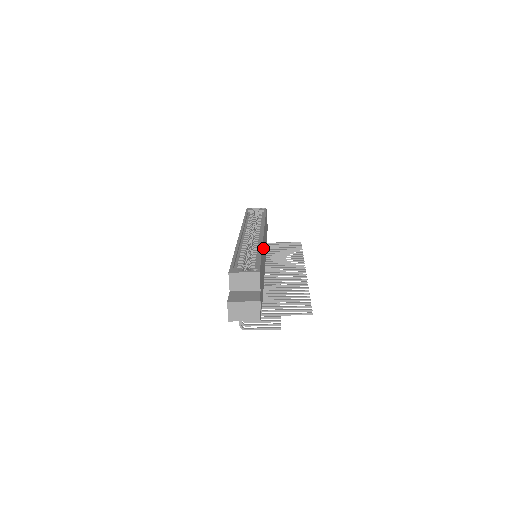
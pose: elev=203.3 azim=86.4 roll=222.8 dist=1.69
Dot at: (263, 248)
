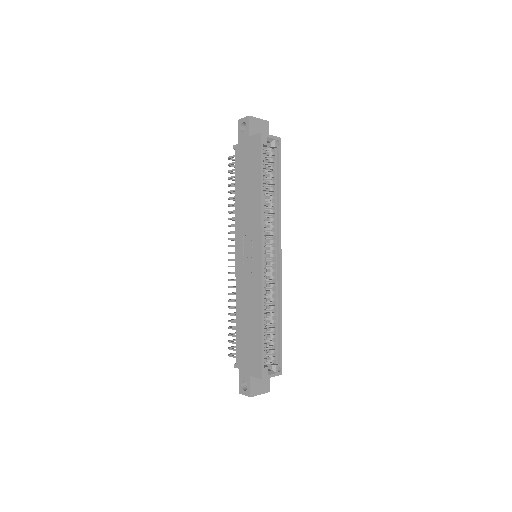
Dot at: occluded
